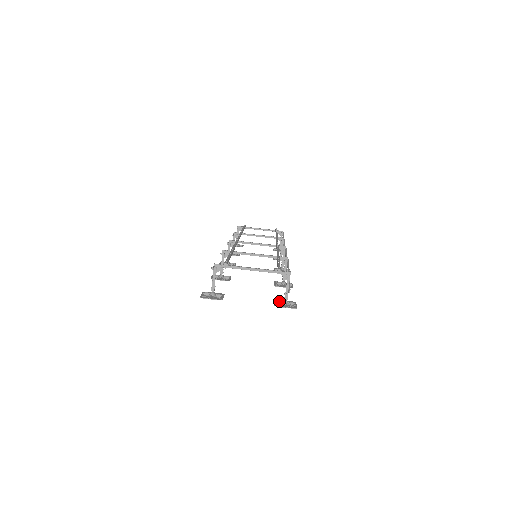
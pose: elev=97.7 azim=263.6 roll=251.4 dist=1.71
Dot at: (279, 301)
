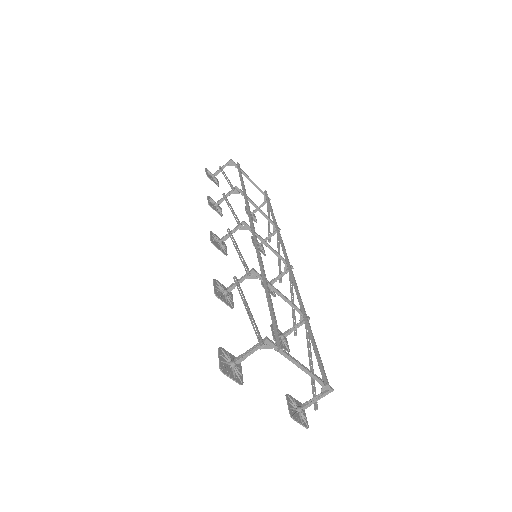
Dot at: (293, 404)
